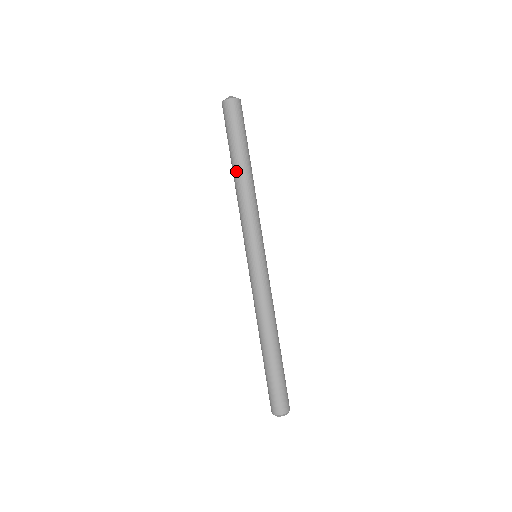
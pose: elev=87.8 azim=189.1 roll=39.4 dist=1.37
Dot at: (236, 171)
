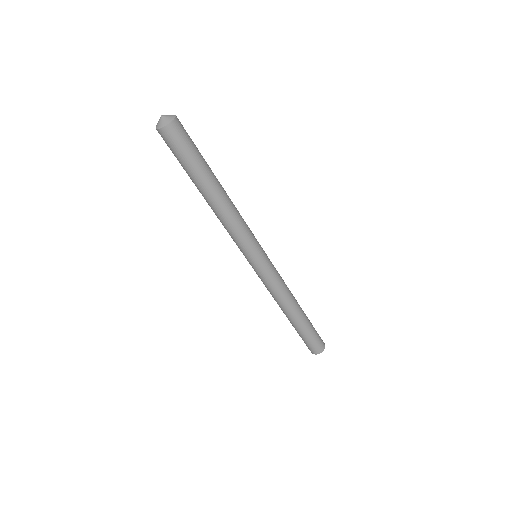
Dot at: (212, 194)
